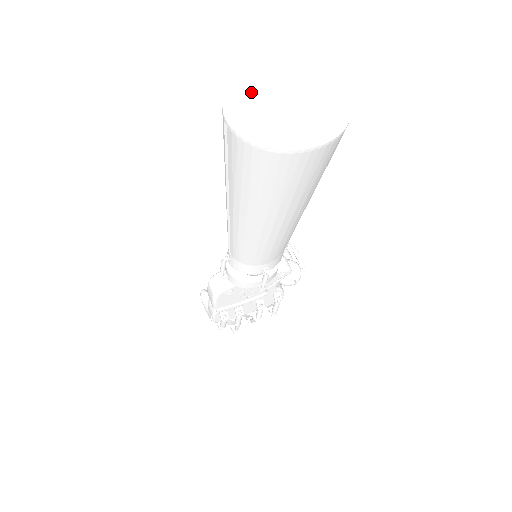
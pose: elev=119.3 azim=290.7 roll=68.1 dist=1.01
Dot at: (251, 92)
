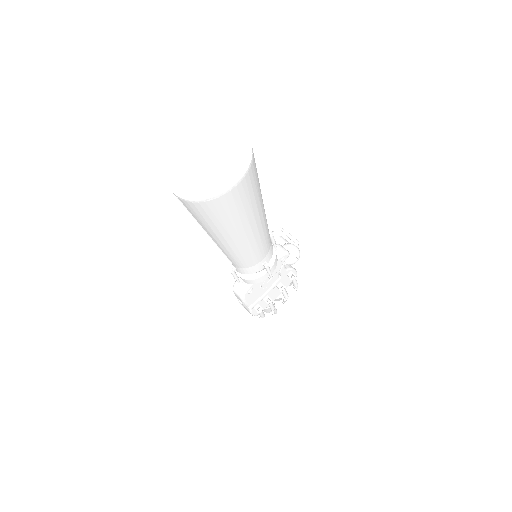
Dot at: (182, 166)
